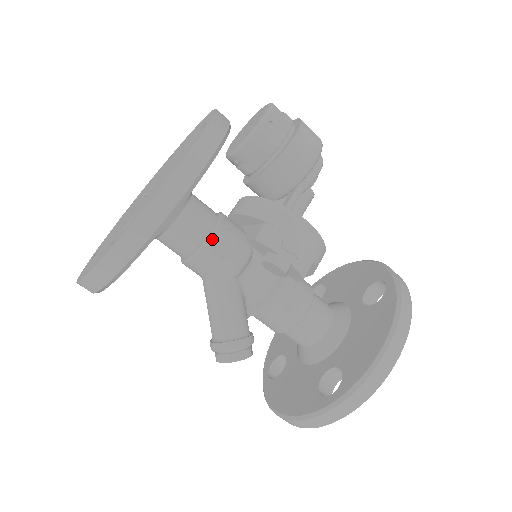
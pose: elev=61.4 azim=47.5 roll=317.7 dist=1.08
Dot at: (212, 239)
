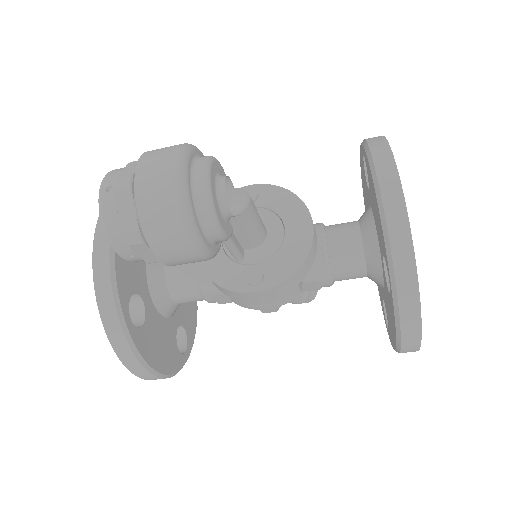
Dot at: (210, 302)
